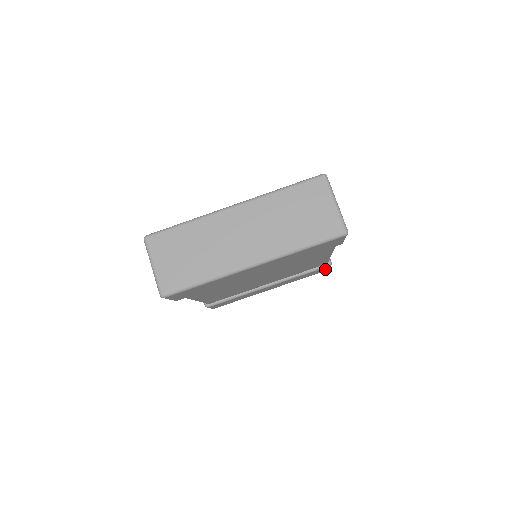
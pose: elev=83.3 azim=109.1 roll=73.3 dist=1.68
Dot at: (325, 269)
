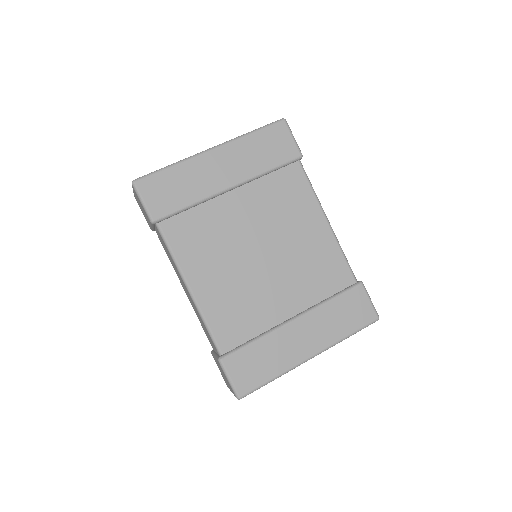
Dot at: (366, 306)
